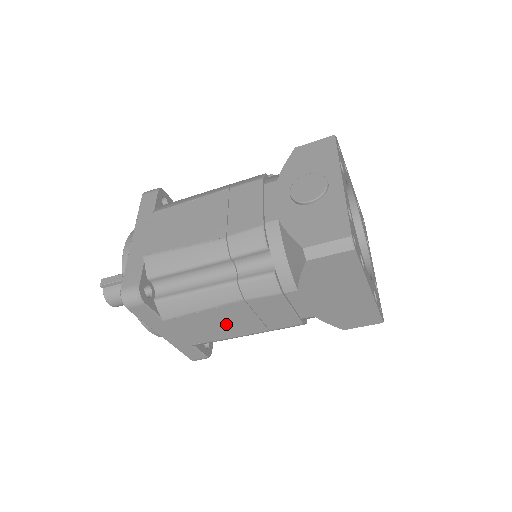
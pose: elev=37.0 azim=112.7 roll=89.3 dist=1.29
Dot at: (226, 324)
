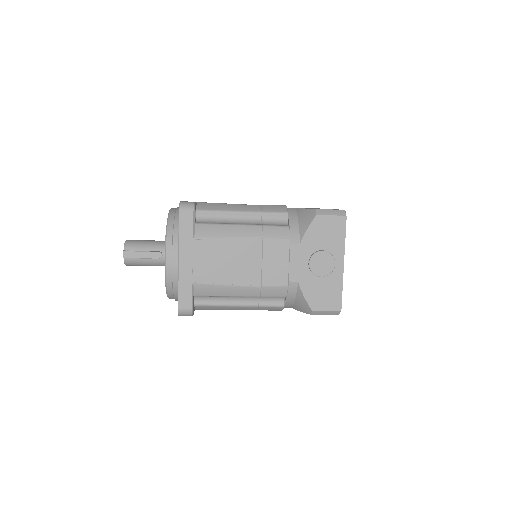
Dot at: occluded
